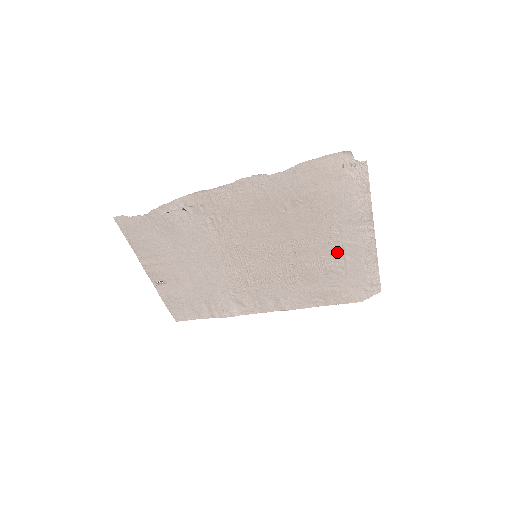
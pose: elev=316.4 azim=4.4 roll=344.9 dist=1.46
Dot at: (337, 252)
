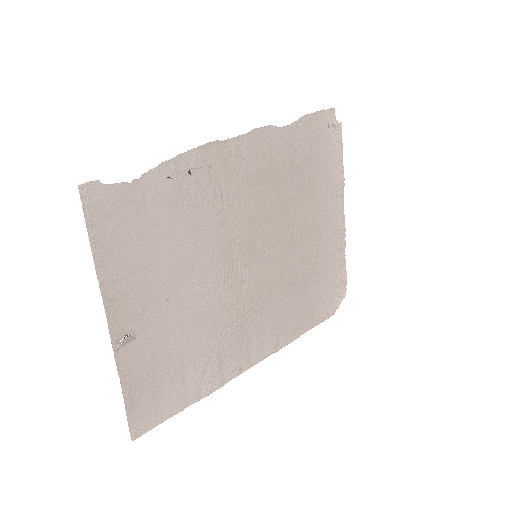
Dot at: (320, 241)
